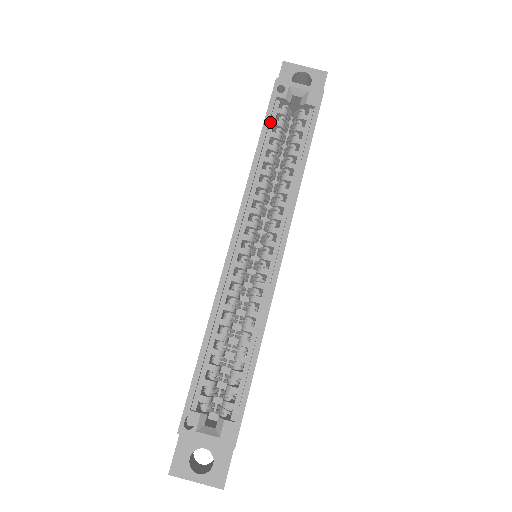
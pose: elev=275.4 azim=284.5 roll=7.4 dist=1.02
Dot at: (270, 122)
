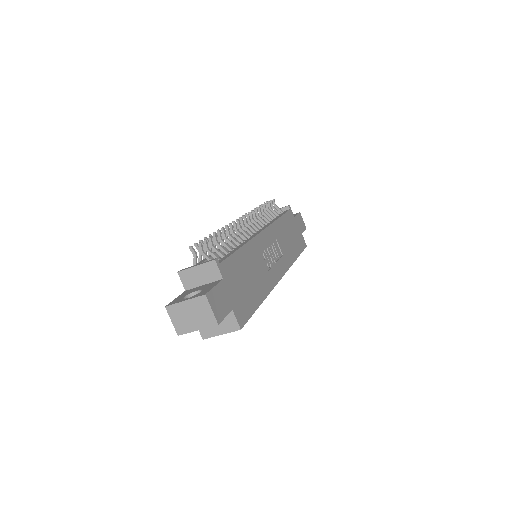
Dot at: occluded
